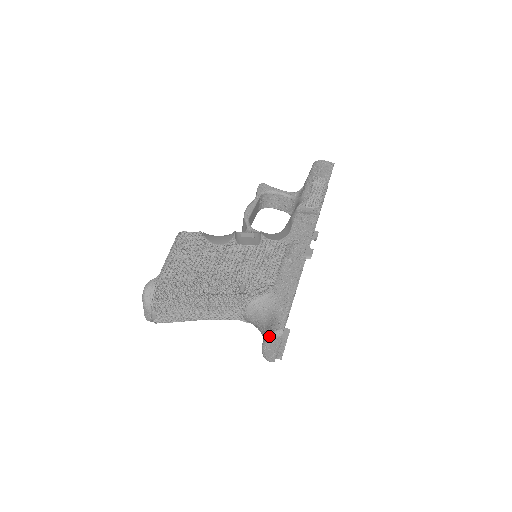
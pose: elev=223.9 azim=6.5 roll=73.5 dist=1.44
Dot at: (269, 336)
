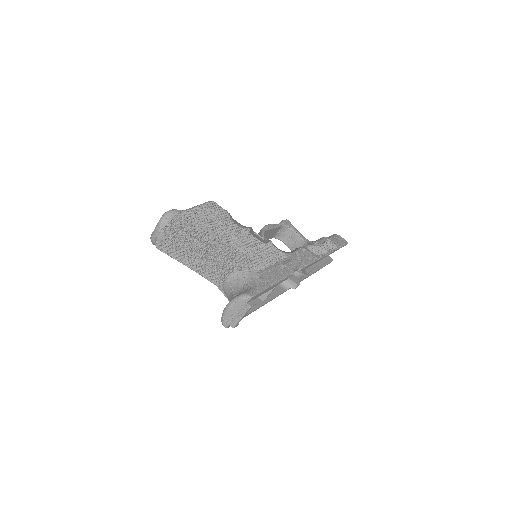
Dot at: (238, 296)
